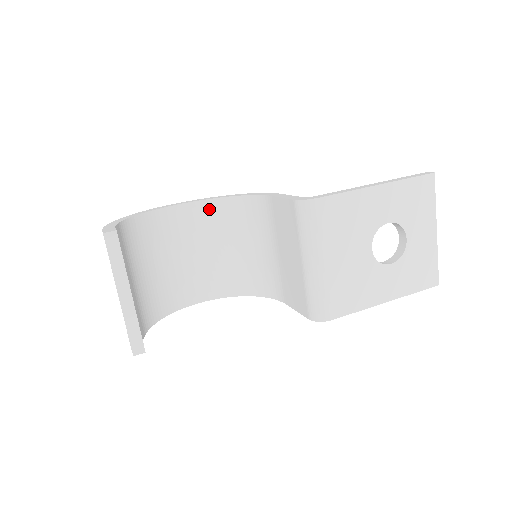
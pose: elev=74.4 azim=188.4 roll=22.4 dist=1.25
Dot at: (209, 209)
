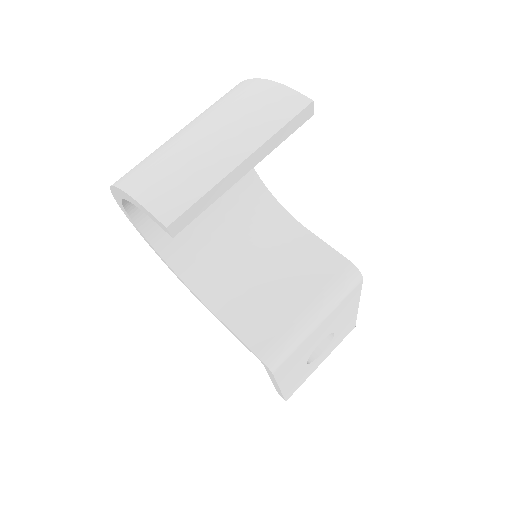
Dot at: occluded
